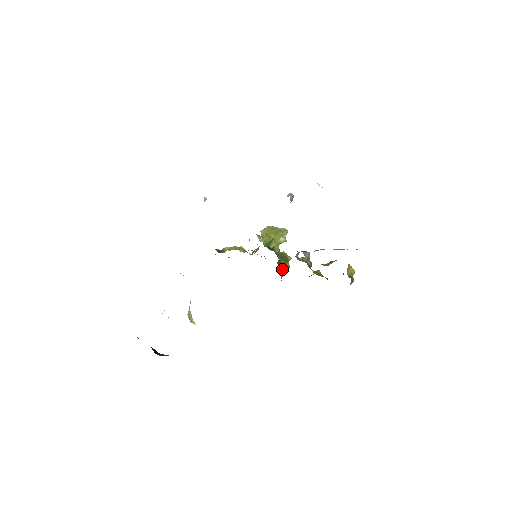
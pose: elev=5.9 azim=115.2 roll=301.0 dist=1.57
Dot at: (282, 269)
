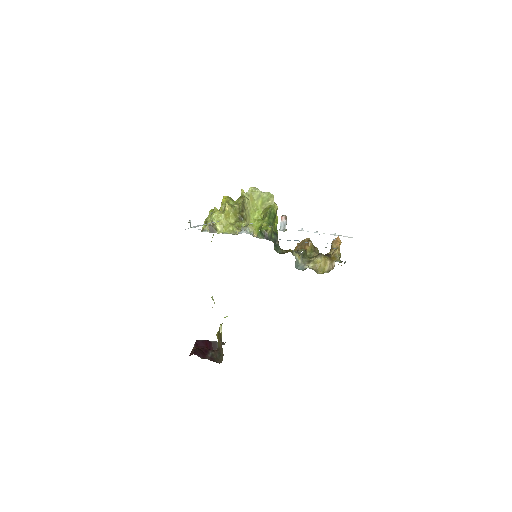
Dot at: (278, 249)
